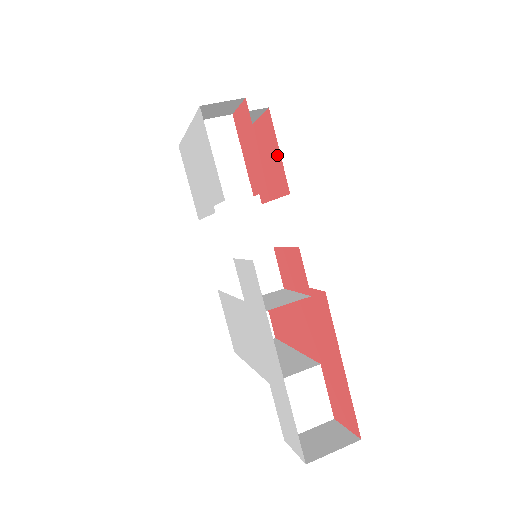
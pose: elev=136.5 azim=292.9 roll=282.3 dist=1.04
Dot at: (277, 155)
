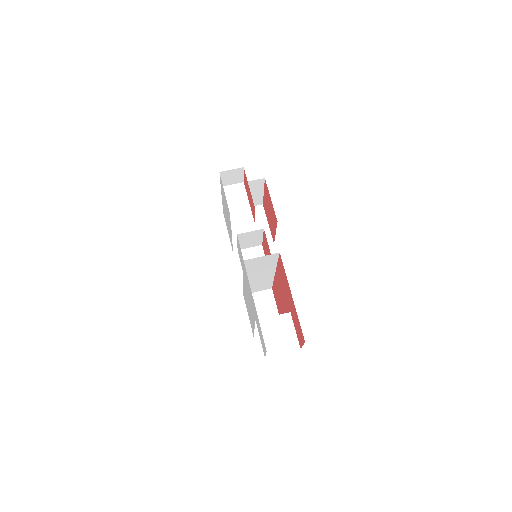
Dot at: (271, 203)
